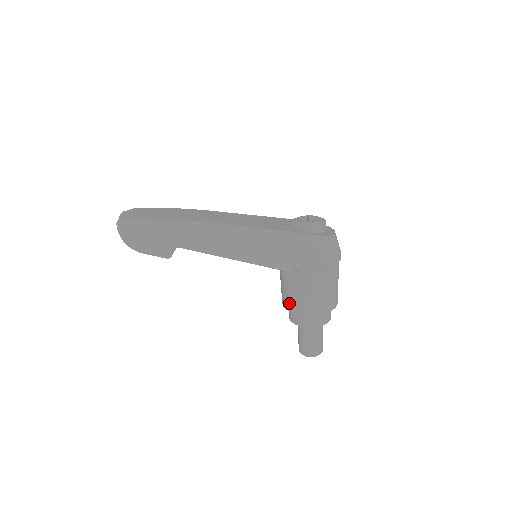
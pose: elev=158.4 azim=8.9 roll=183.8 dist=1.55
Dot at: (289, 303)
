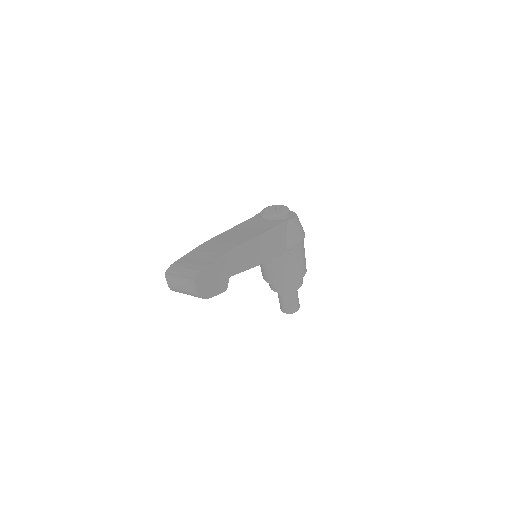
Dot at: (284, 279)
